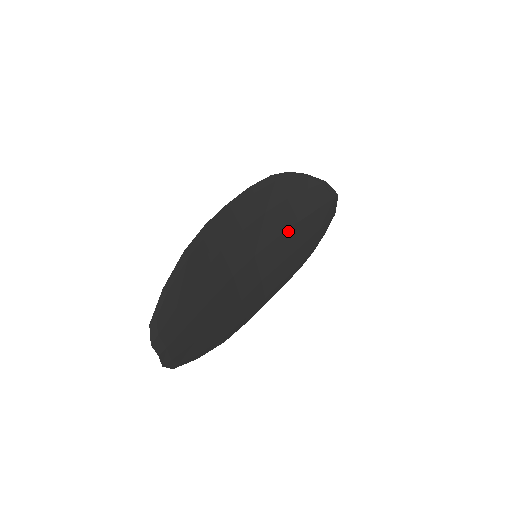
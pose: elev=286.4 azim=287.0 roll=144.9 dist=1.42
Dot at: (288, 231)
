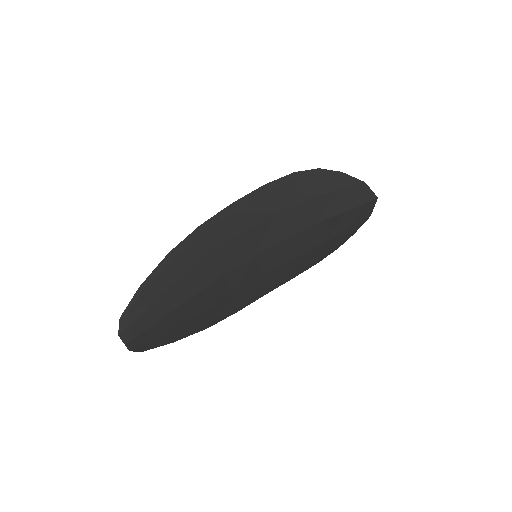
Dot at: (303, 232)
